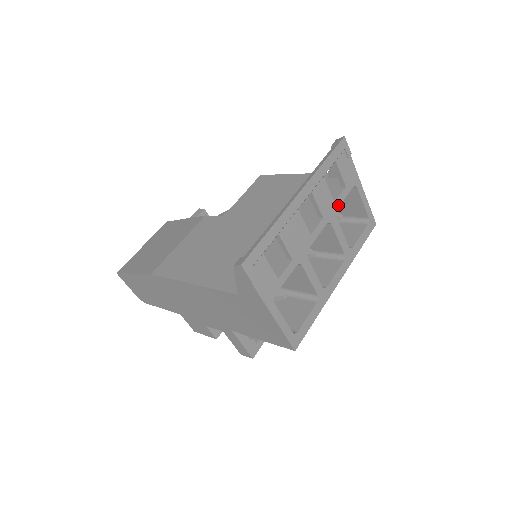
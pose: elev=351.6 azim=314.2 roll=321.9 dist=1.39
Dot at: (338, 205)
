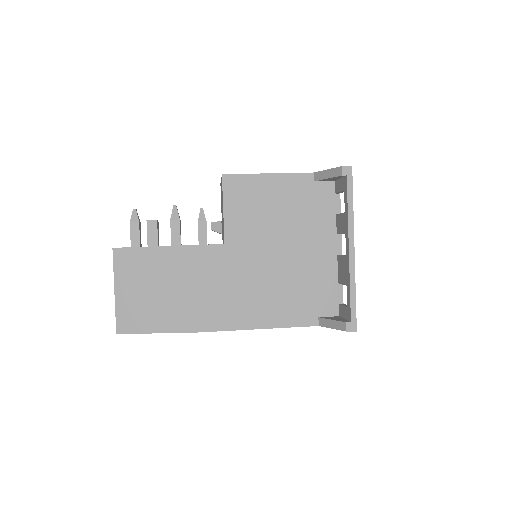
Dot at: (339, 212)
